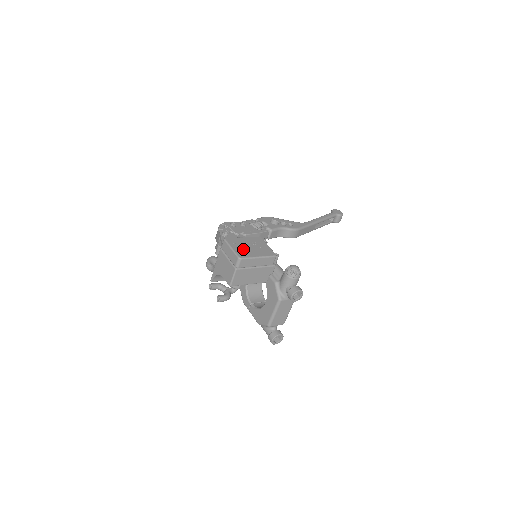
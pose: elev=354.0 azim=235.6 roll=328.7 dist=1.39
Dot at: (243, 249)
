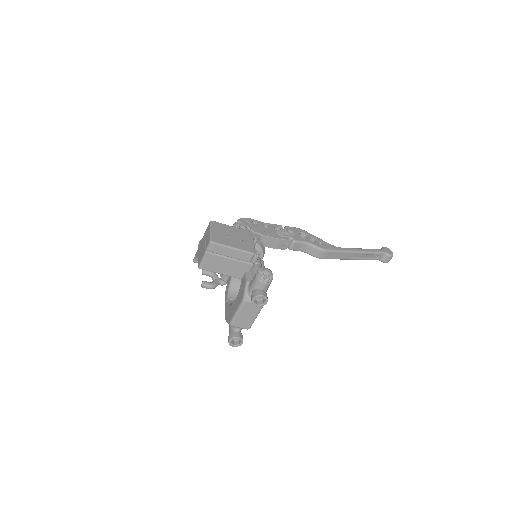
Dot at: (222, 235)
